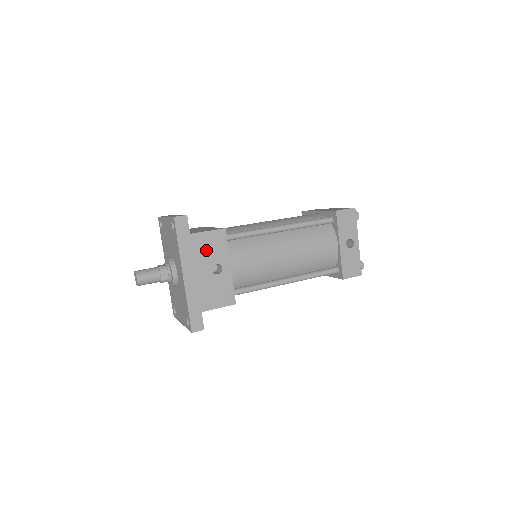
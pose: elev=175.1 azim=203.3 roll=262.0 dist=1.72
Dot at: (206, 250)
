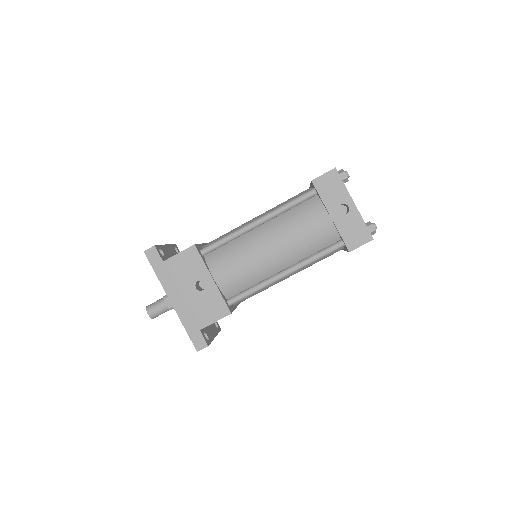
Dot at: (183, 271)
